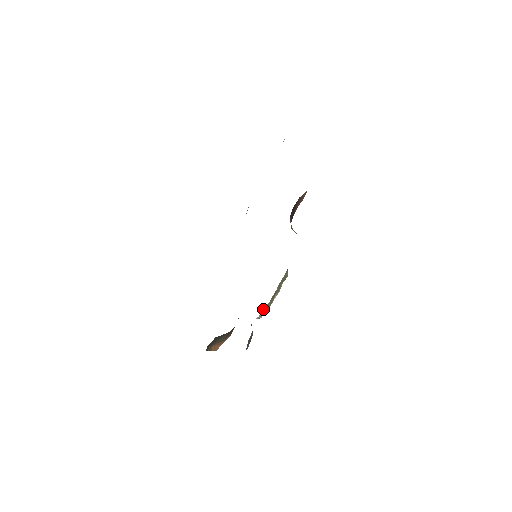
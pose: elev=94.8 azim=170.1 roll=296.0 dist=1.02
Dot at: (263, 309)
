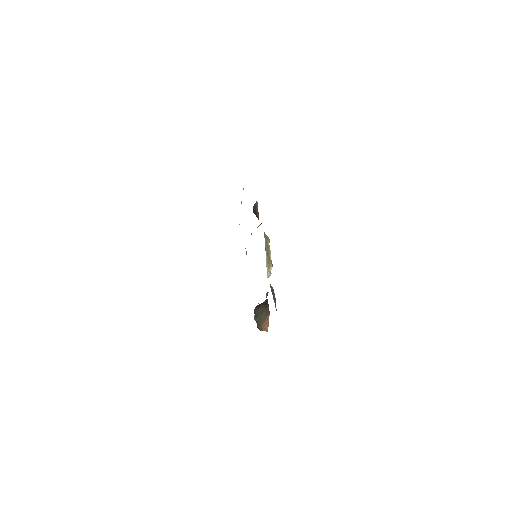
Dot at: (266, 263)
